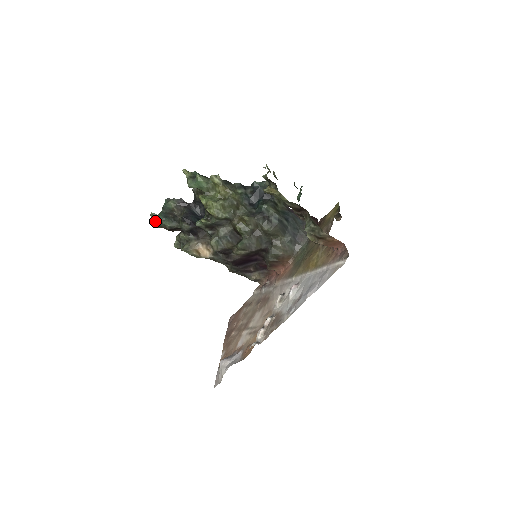
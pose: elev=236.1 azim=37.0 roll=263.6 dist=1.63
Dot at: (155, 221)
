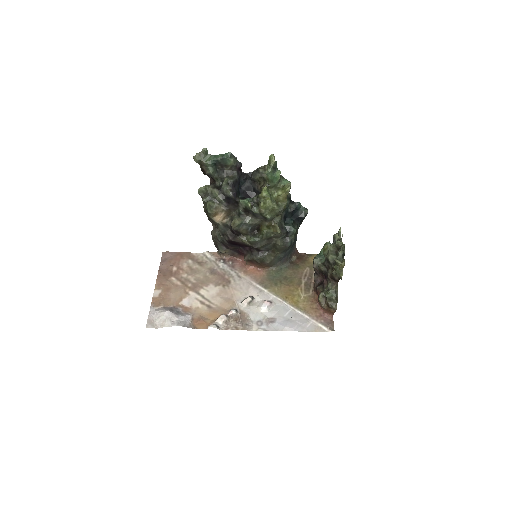
Dot at: (203, 158)
